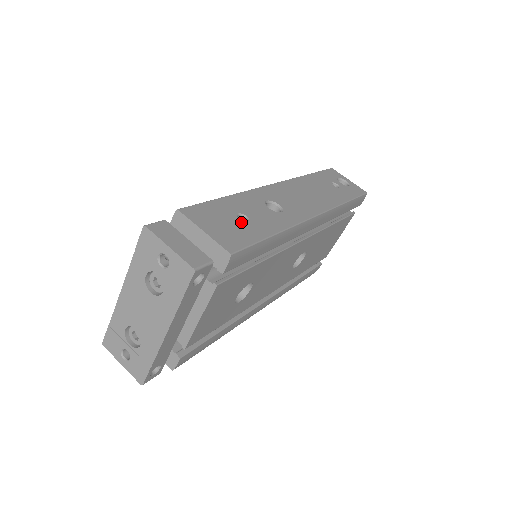
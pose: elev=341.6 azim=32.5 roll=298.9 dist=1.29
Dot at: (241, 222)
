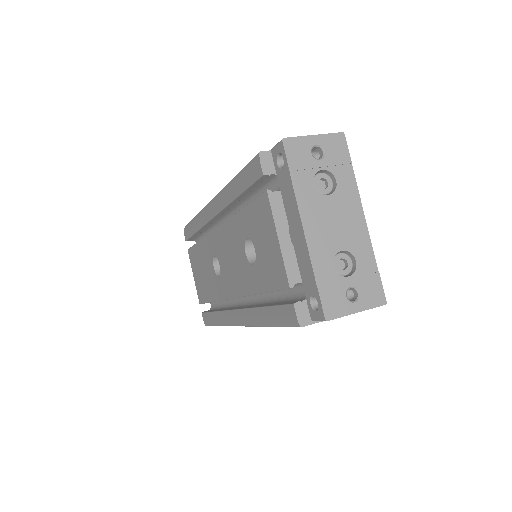
Dot at: occluded
